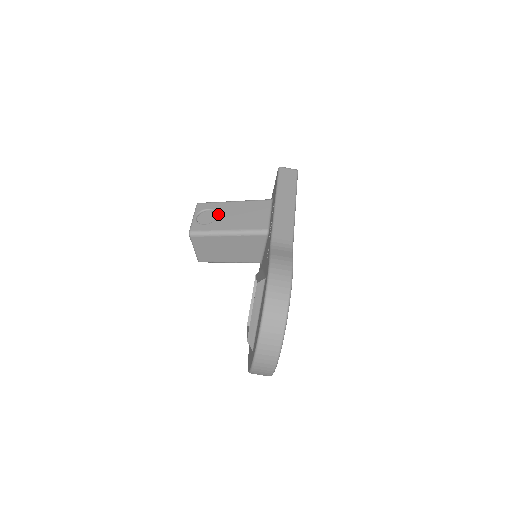
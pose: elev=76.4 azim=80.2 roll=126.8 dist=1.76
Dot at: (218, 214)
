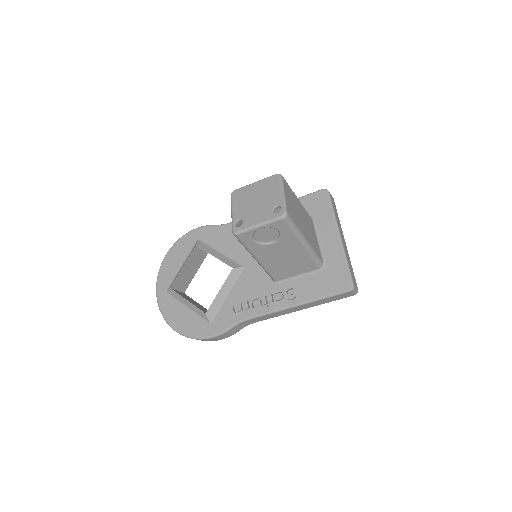
Dot at: (276, 244)
